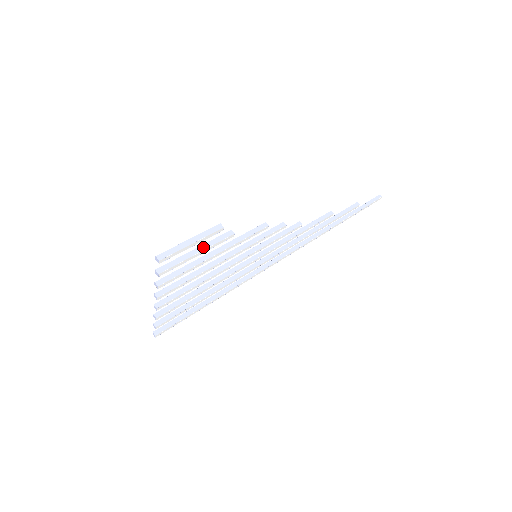
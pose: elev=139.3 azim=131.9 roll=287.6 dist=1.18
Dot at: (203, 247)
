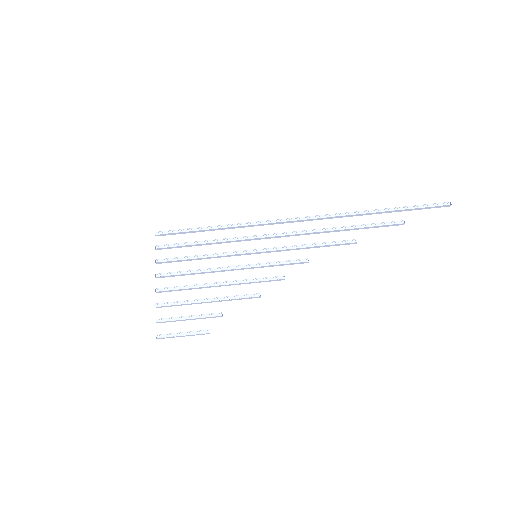
Dot at: (195, 319)
